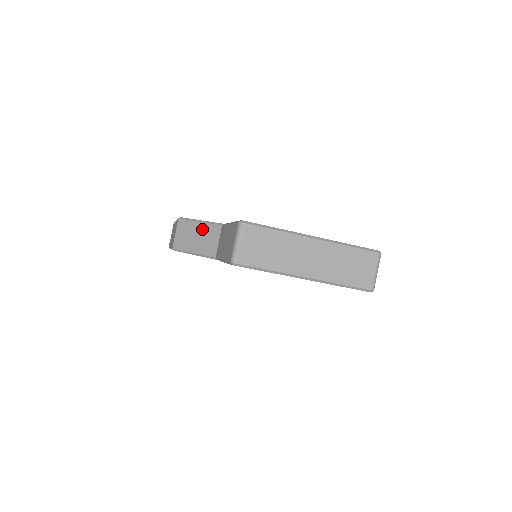
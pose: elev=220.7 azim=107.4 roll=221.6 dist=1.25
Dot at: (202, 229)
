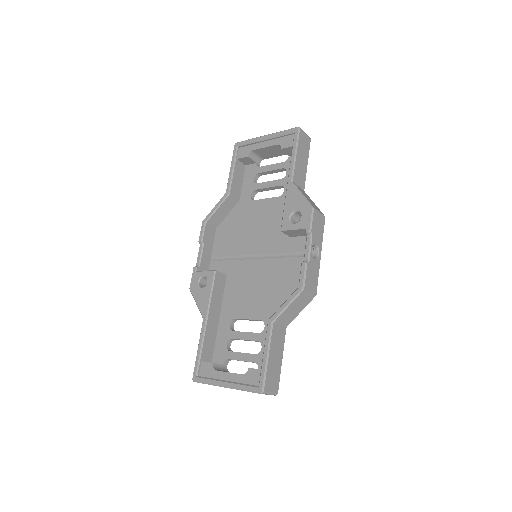
Dot at: occluded
